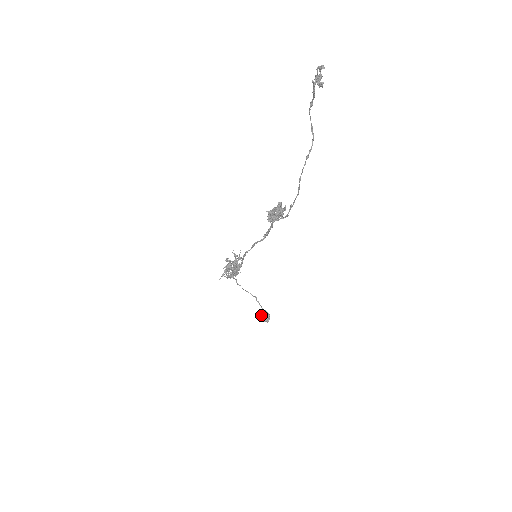
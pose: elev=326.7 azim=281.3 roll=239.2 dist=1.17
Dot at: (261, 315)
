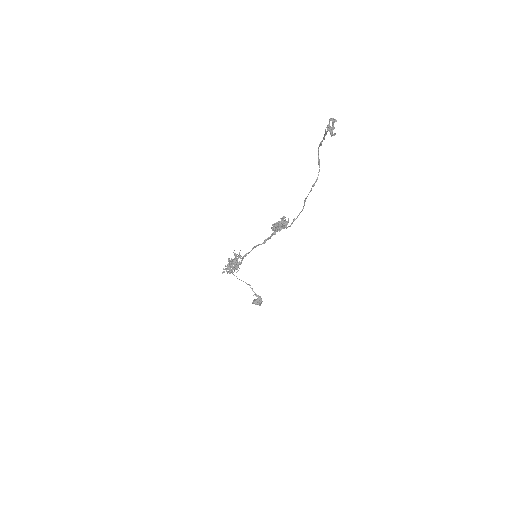
Dot at: (254, 299)
